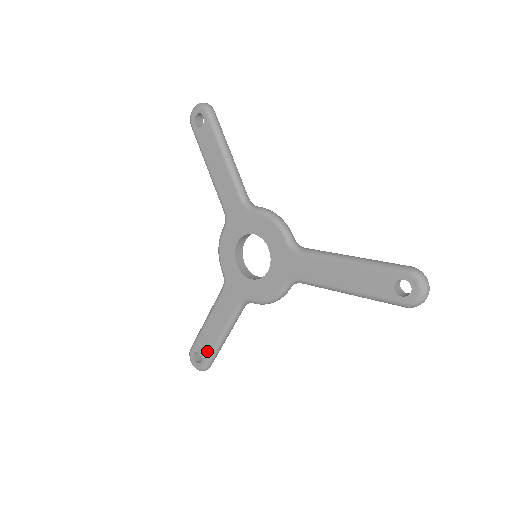
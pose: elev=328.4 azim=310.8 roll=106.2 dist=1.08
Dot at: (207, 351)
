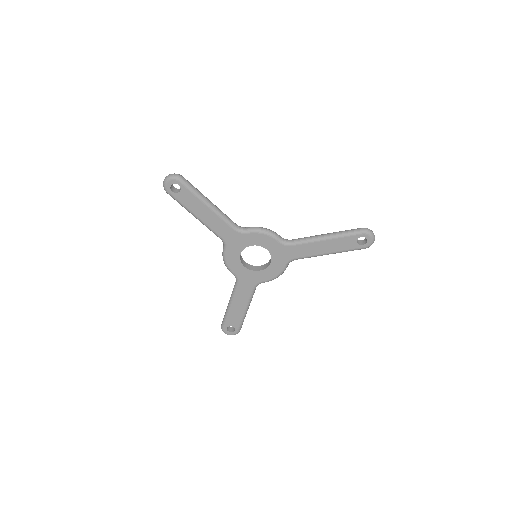
Dot at: (238, 322)
